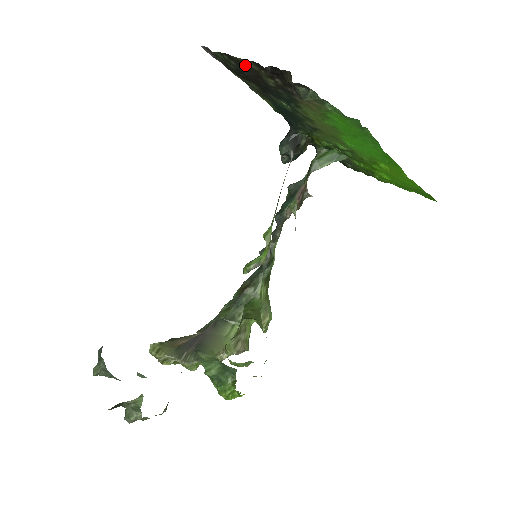
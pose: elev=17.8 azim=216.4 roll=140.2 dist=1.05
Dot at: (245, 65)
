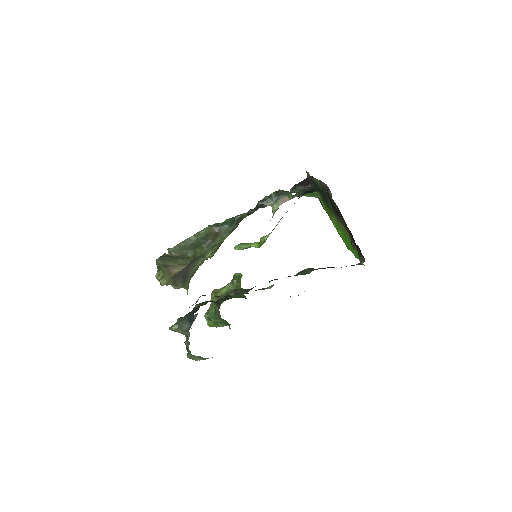
Dot at: (343, 220)
